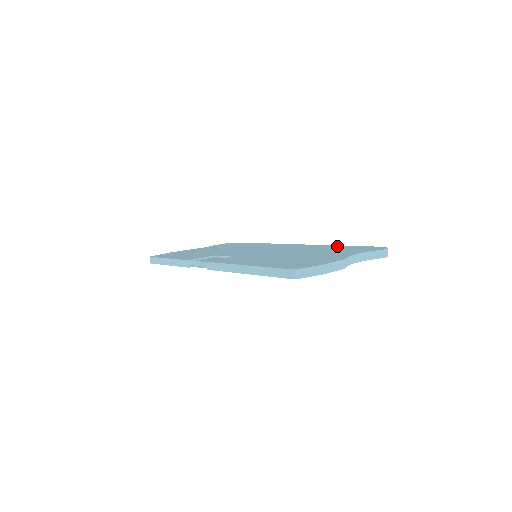
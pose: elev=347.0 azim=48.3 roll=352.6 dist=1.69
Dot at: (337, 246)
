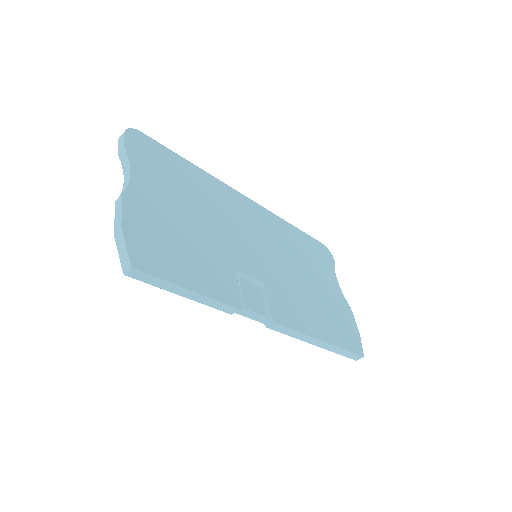
Dot at: (295, 231)
